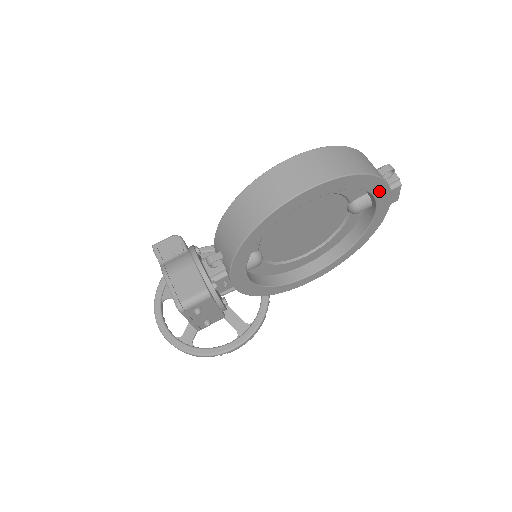
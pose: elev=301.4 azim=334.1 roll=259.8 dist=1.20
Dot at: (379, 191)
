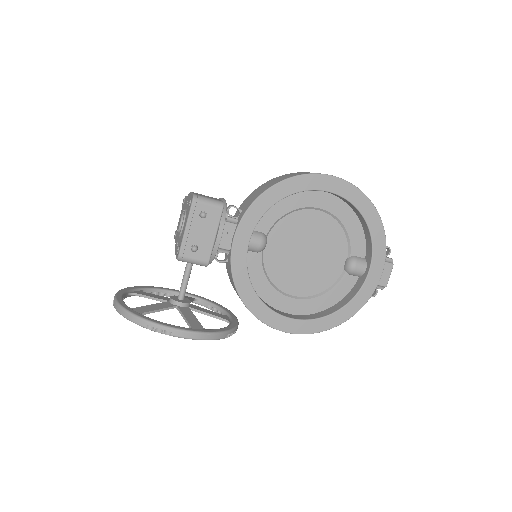
Dot at: (378, 245)
